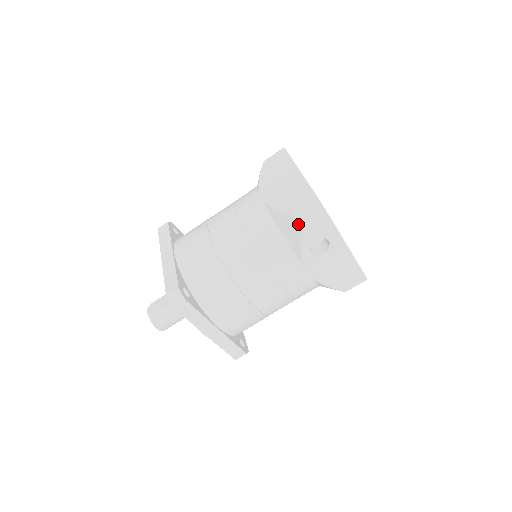
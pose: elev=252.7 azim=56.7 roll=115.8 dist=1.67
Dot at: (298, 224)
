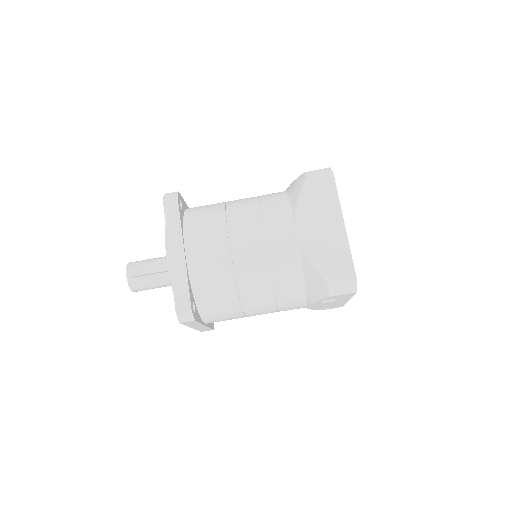
Dot at: (328, 292)
